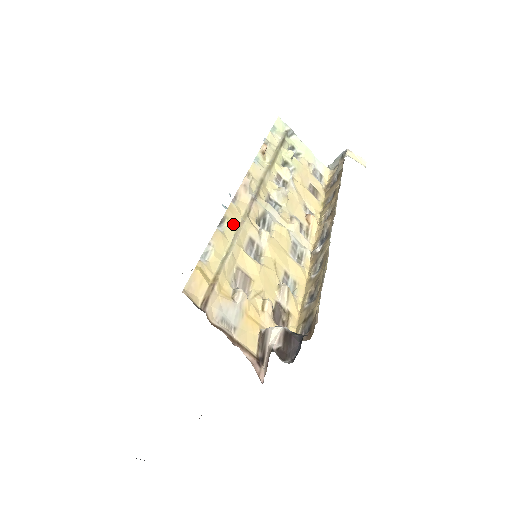
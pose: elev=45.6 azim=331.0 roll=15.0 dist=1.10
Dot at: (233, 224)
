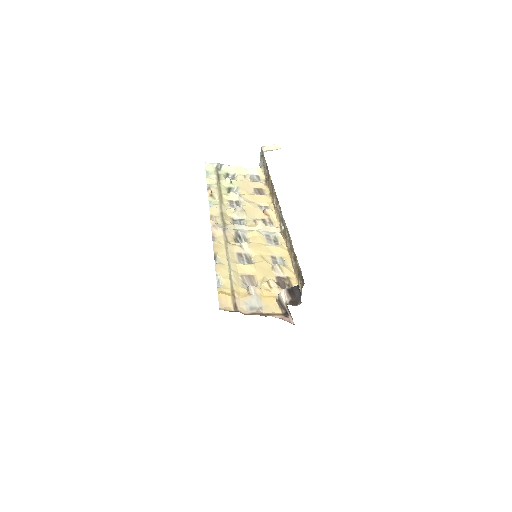
Dot at: (222, 254)
